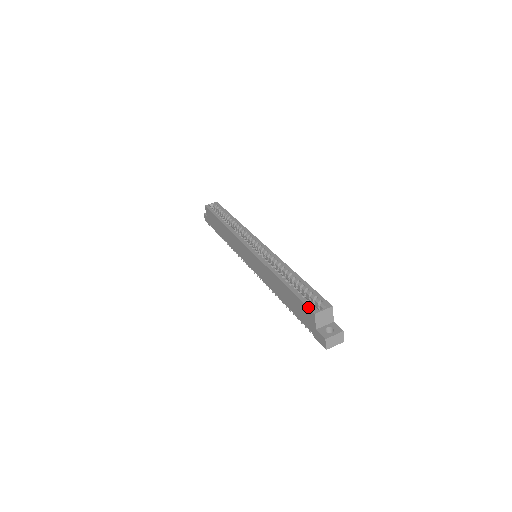
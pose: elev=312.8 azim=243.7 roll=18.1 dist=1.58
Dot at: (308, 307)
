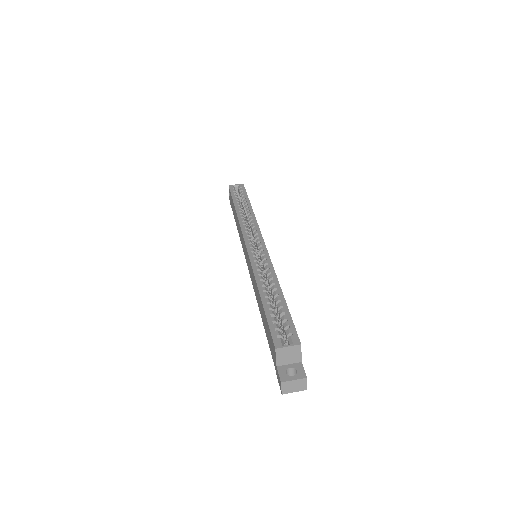
Dot at: (272, 338)
